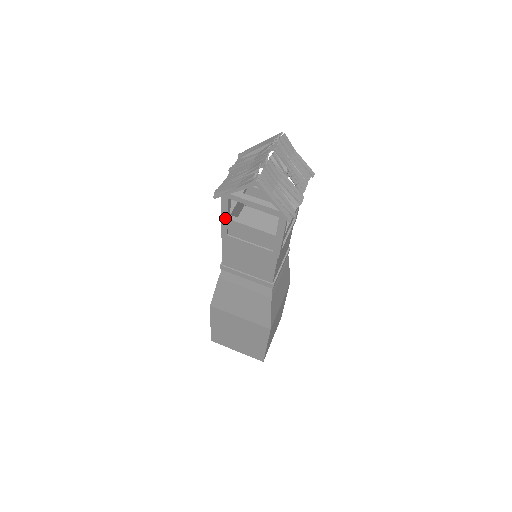
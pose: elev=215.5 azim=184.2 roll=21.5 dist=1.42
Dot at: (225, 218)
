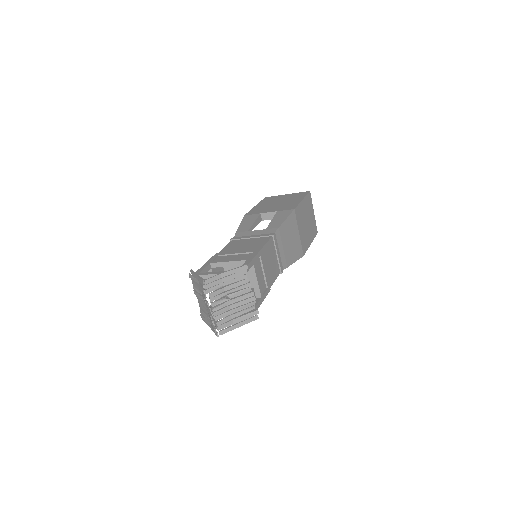
Dot at: occluded
